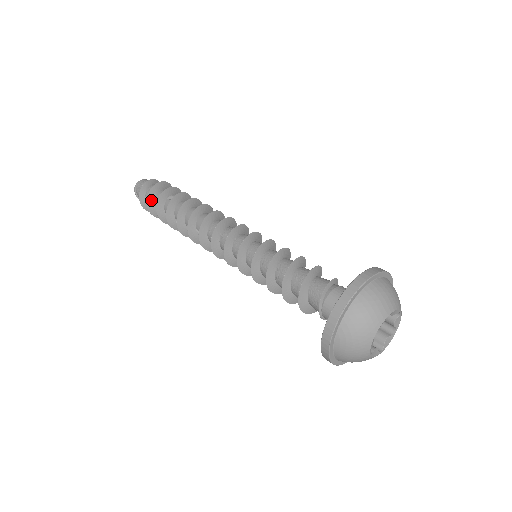
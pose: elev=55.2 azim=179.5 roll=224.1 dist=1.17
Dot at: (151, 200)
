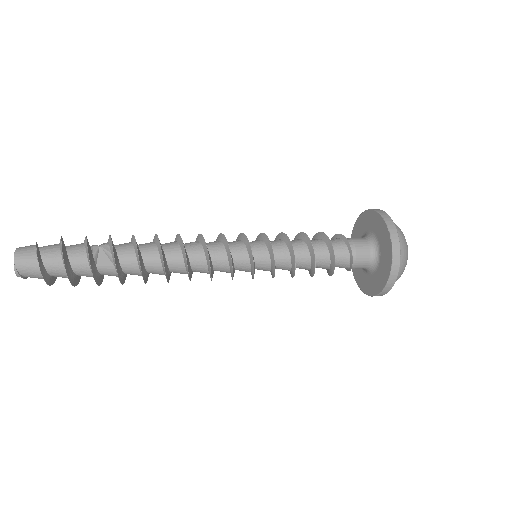
Dot at: (73, 279)
